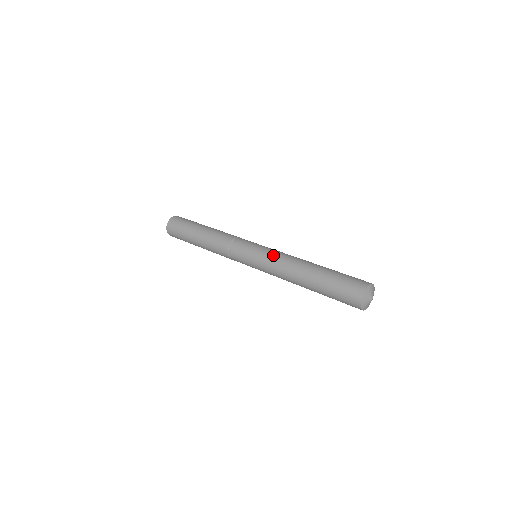
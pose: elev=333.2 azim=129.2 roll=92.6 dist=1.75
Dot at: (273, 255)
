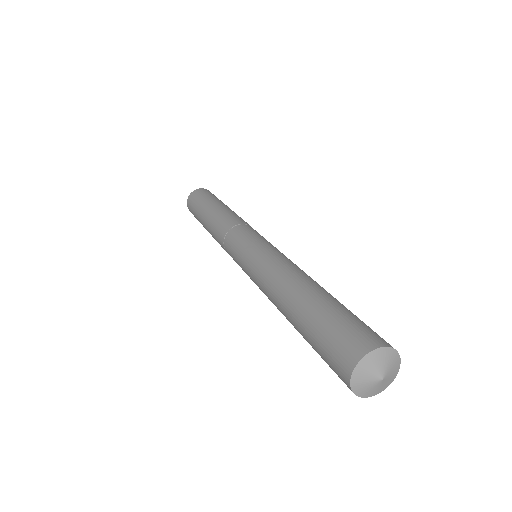
Dot at: (283, 254)
